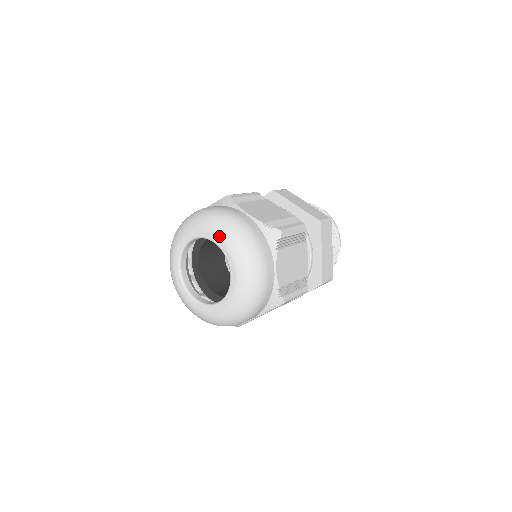
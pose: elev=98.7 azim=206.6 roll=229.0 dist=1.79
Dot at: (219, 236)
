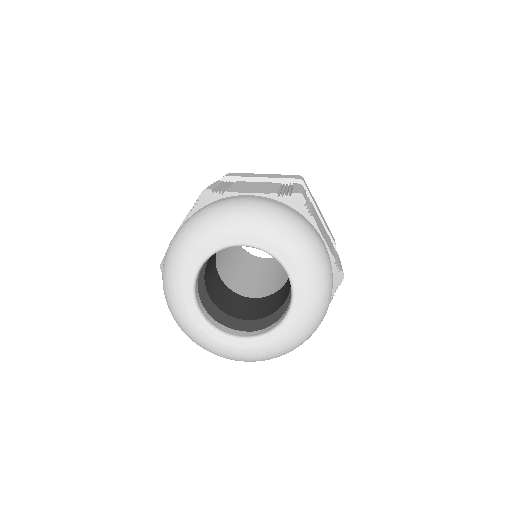
Dot at: (247, 232)
